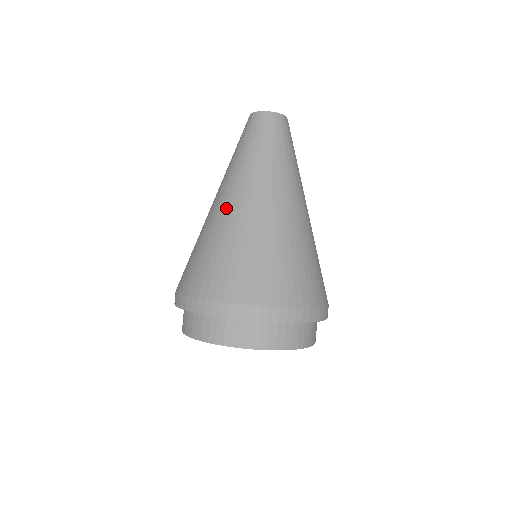
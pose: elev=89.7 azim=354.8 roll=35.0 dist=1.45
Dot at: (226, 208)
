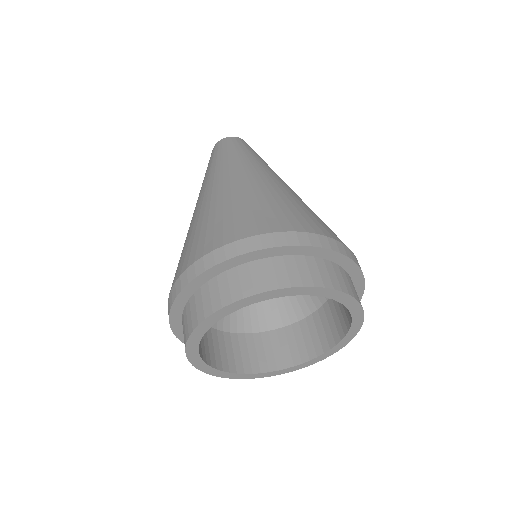
Dot at: (196, 208)
